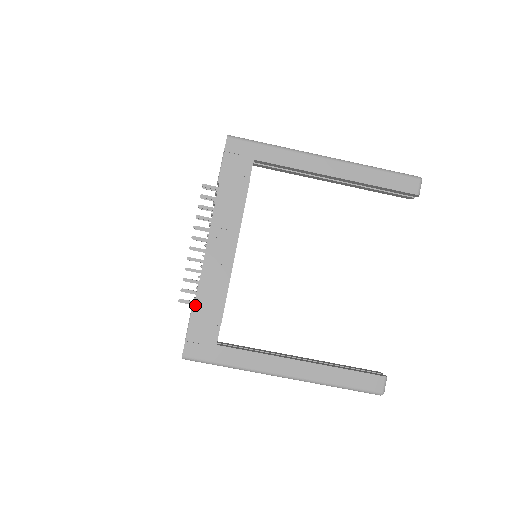
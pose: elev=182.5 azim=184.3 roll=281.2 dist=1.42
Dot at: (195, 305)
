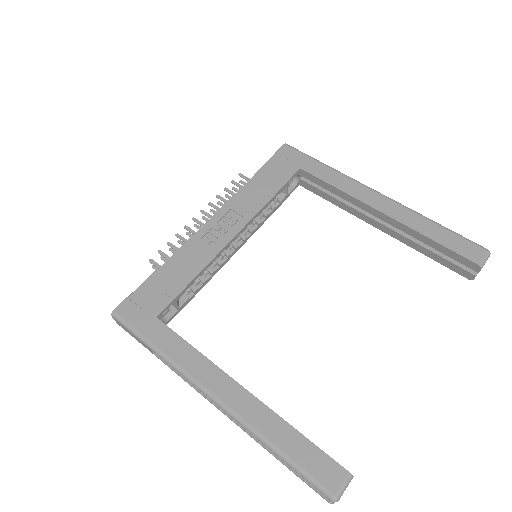
Dot at: (162, 267)
